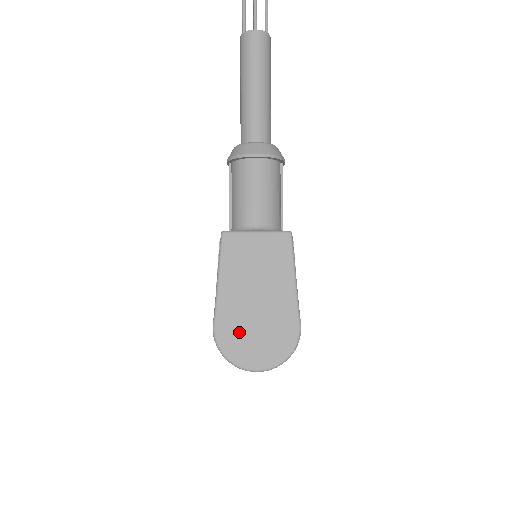
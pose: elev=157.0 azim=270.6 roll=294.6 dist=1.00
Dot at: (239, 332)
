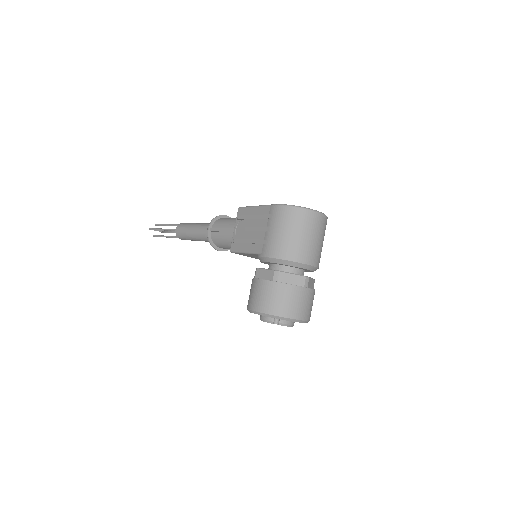
Dot at: occluded
